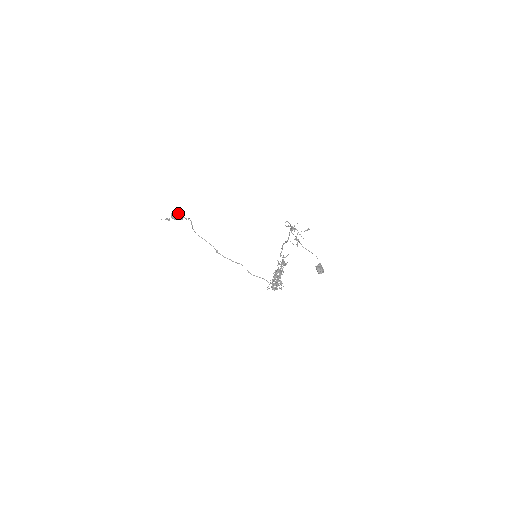
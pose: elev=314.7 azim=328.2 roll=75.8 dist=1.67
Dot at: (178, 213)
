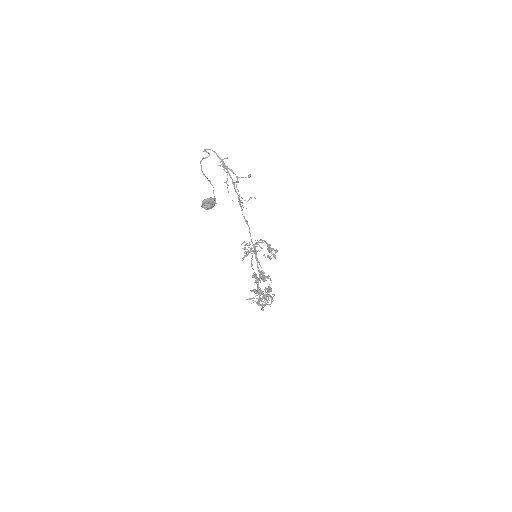
Dot at: (276, 249)
